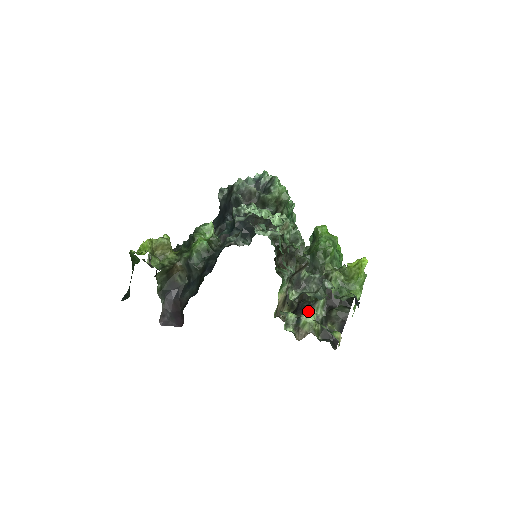
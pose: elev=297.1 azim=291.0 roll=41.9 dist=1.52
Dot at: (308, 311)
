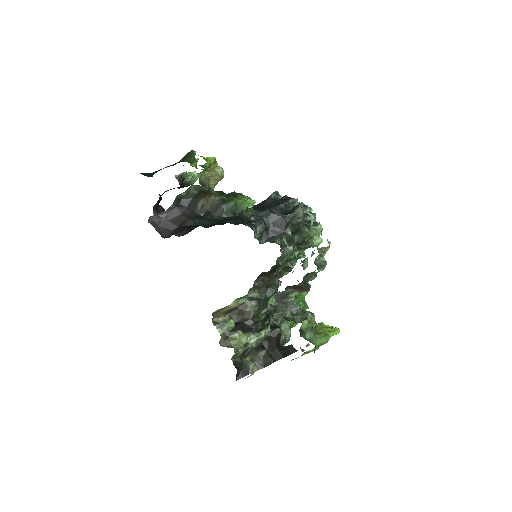
Dot at: (246, 332)
